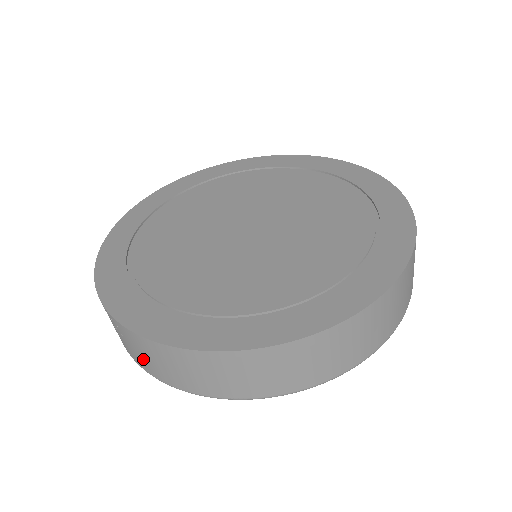
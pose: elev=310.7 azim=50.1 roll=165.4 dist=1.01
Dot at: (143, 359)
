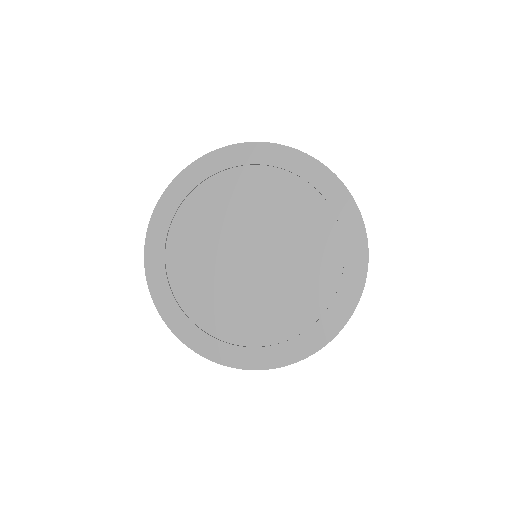
Dot at: occluded
